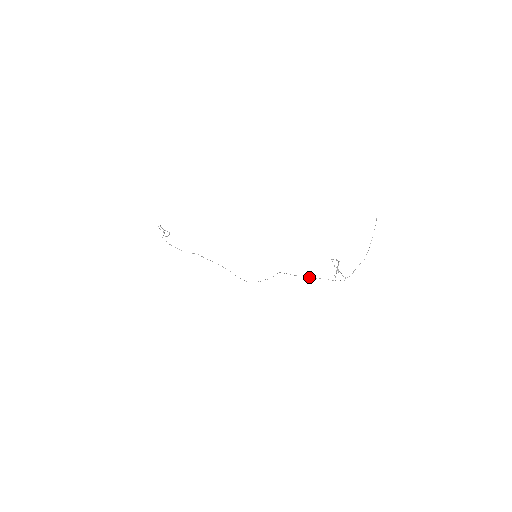
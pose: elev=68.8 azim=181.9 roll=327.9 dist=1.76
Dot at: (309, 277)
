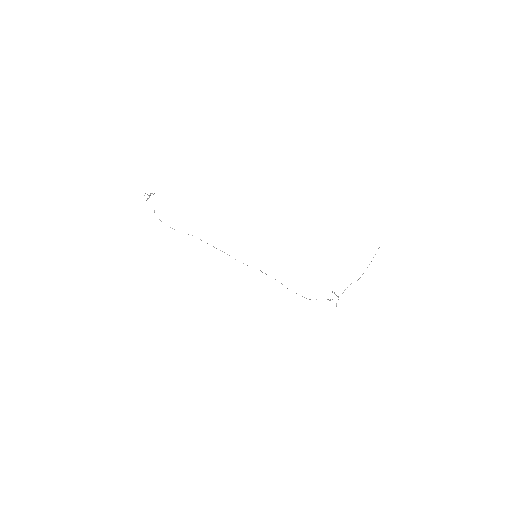
Dot at: occluded
